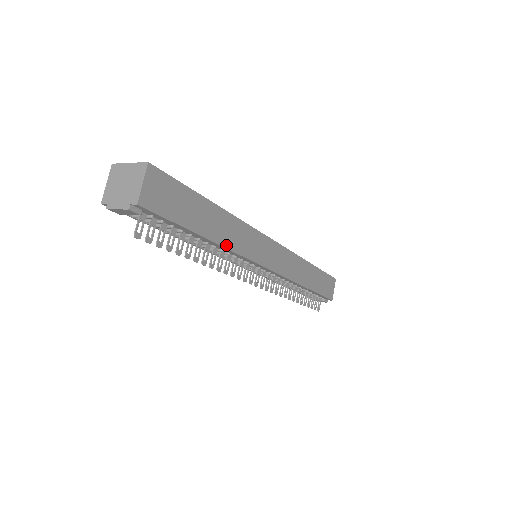
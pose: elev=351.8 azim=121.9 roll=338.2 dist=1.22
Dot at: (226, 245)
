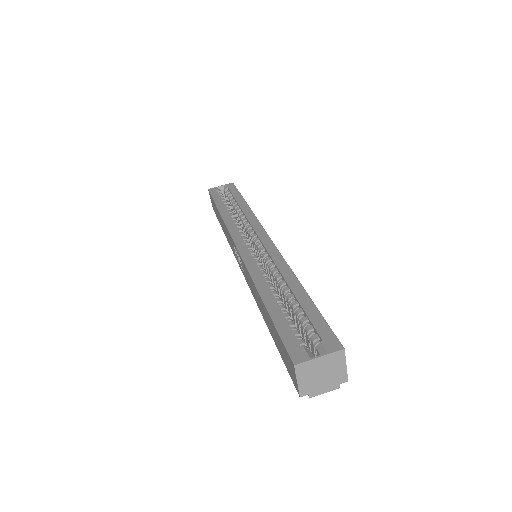
Dot at: occluded
